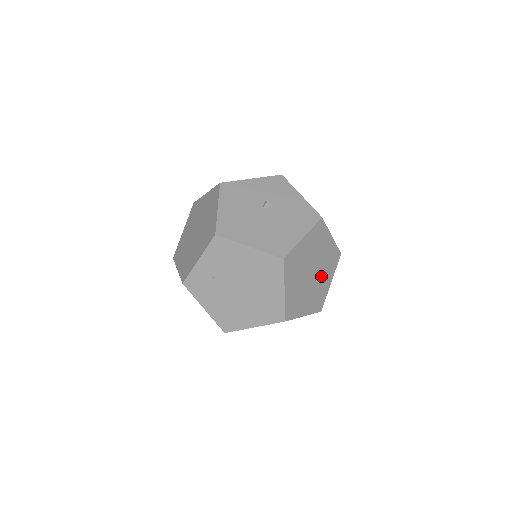
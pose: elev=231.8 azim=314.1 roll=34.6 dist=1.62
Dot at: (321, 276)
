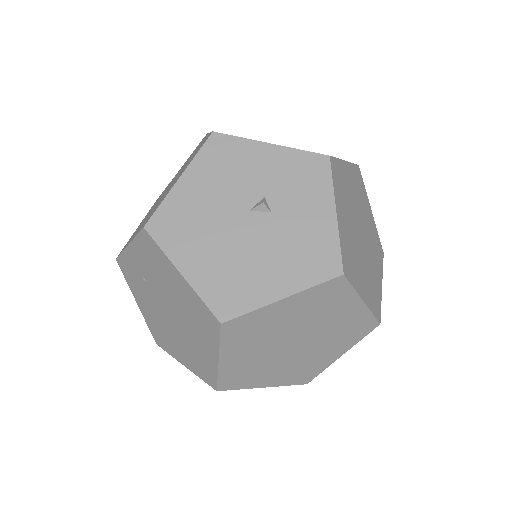
Dot at: (319, 347)
